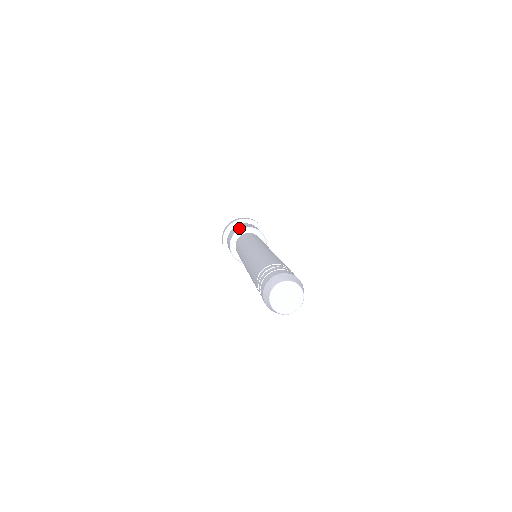
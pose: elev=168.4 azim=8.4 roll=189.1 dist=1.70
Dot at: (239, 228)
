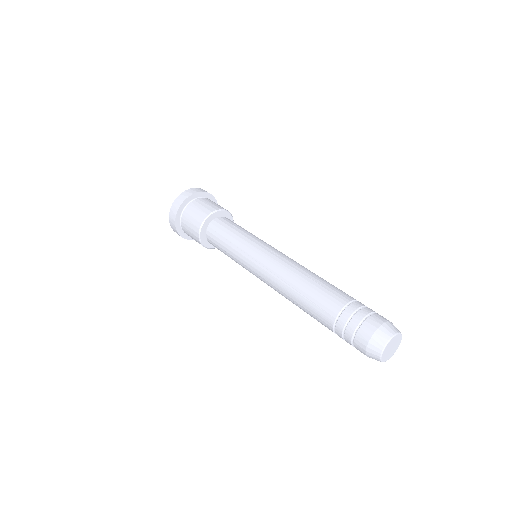
Dot at: (210, 209)
